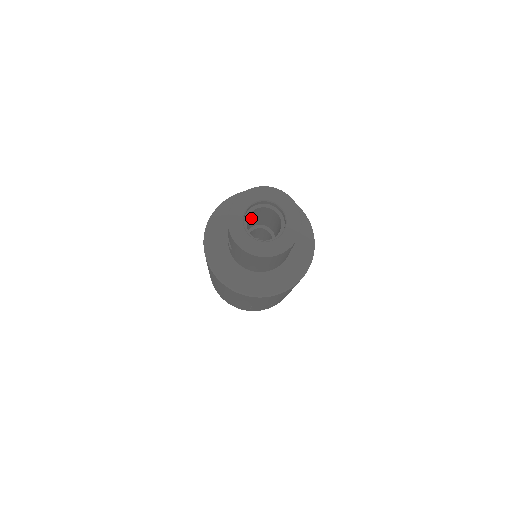
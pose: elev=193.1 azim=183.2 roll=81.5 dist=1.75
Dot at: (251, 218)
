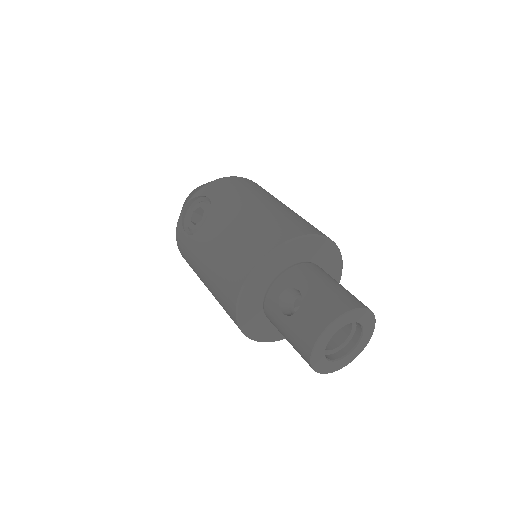
Dot at: occluded
